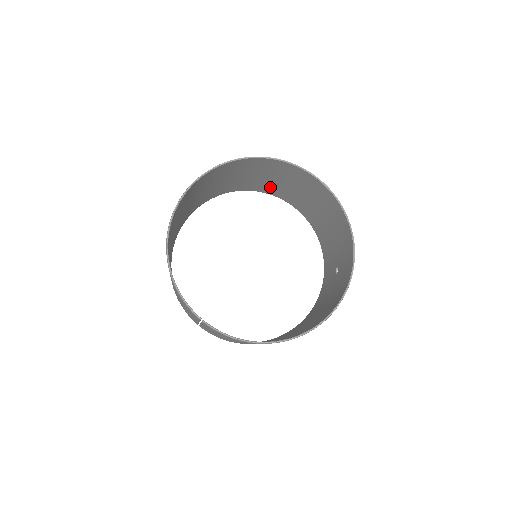
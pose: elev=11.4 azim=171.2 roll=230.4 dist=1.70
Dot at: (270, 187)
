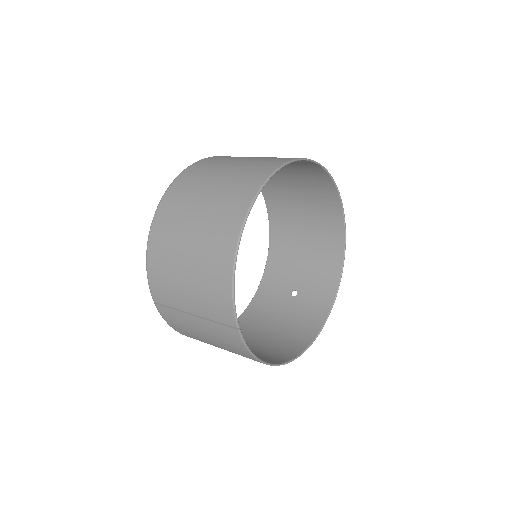
Dot at: (272, 181)
